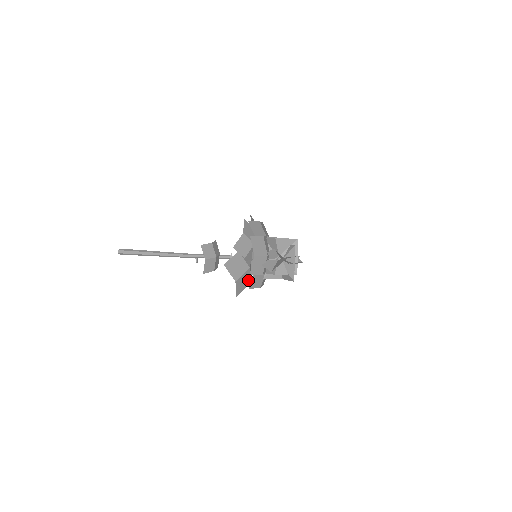
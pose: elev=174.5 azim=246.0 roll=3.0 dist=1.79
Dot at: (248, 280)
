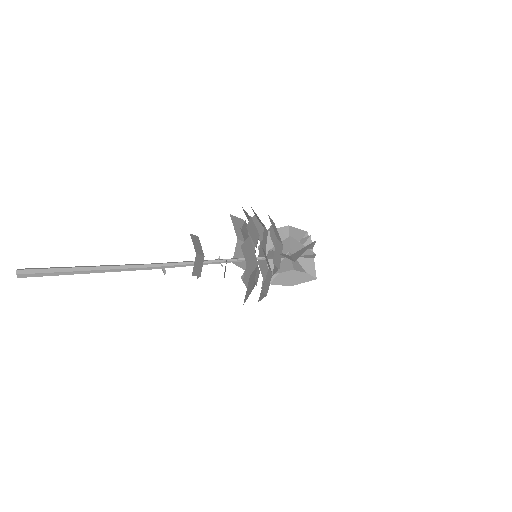
Dot at: (252, 285)
